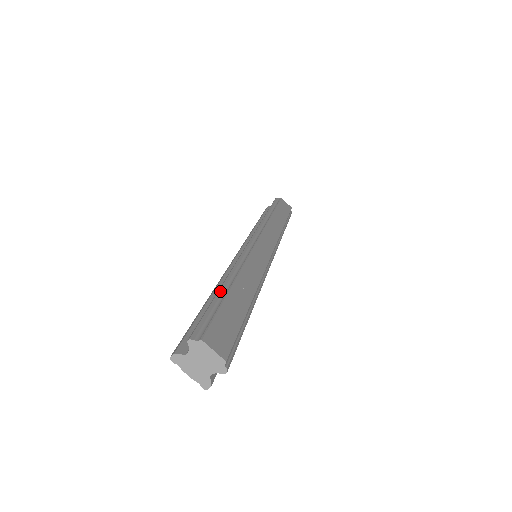
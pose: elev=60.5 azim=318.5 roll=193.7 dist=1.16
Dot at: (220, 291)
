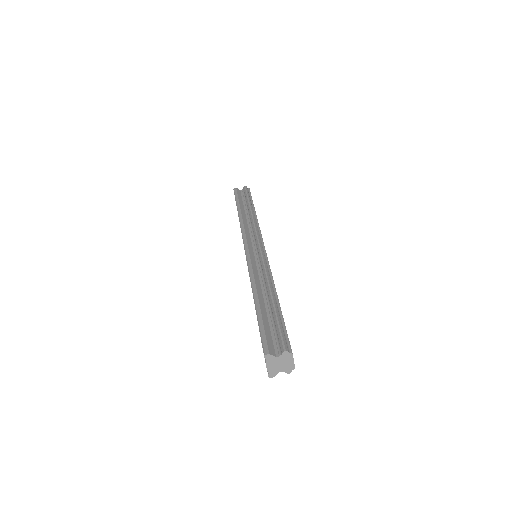
Dot at: (276, 304)
